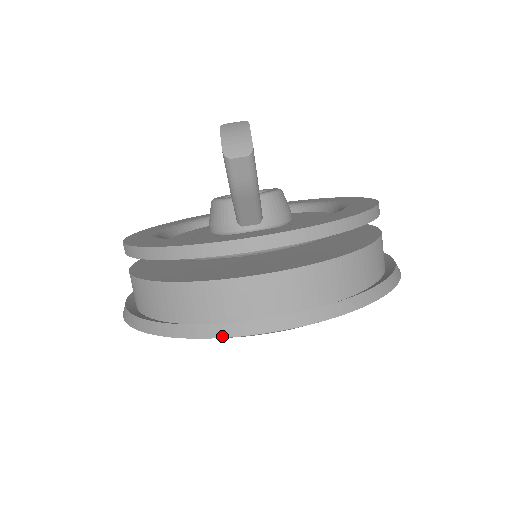
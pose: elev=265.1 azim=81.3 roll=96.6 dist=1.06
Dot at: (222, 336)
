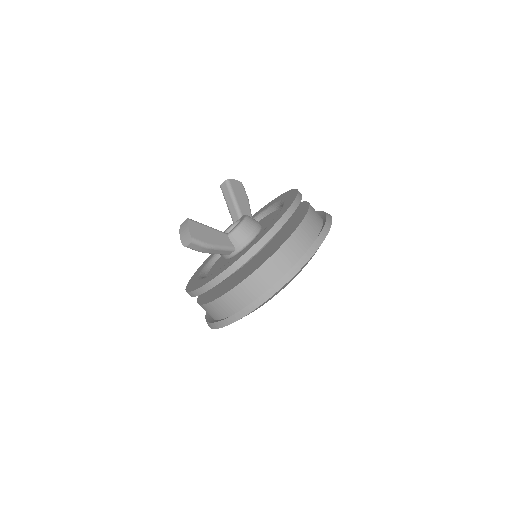
Dot at: (222, 327)
